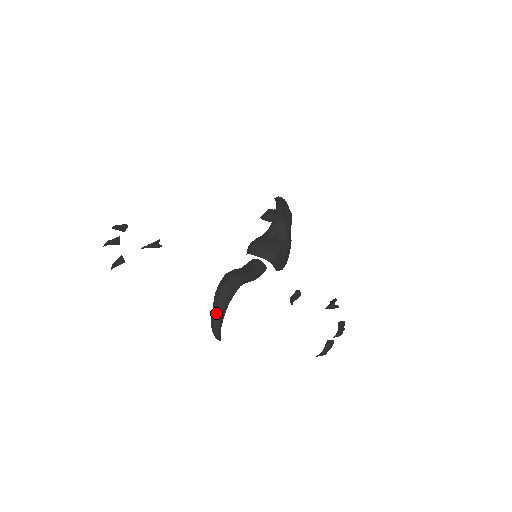
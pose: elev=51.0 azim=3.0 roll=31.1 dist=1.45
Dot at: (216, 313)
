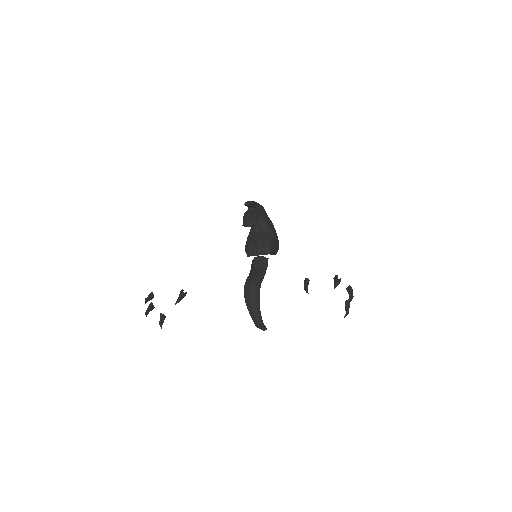
Dot at: (255, 317)
